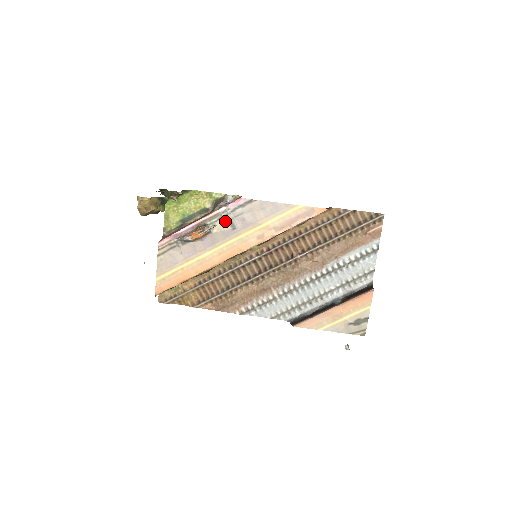
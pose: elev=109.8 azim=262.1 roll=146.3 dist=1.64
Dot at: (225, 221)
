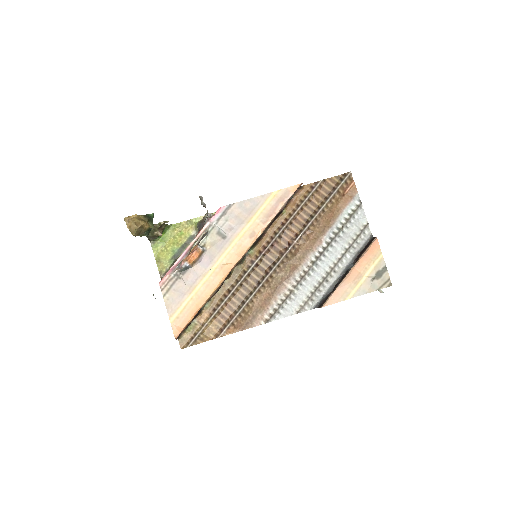
Dot at: (214, 235)
